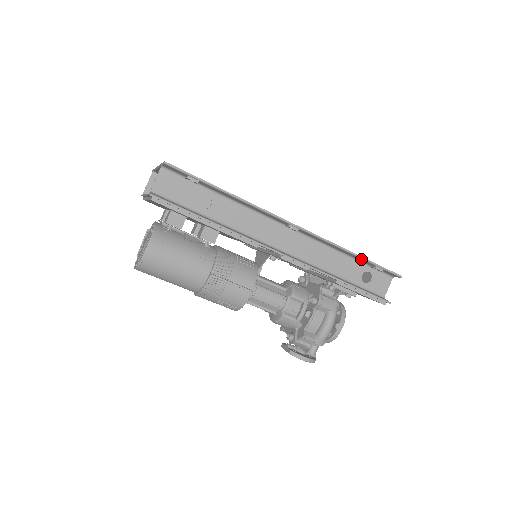
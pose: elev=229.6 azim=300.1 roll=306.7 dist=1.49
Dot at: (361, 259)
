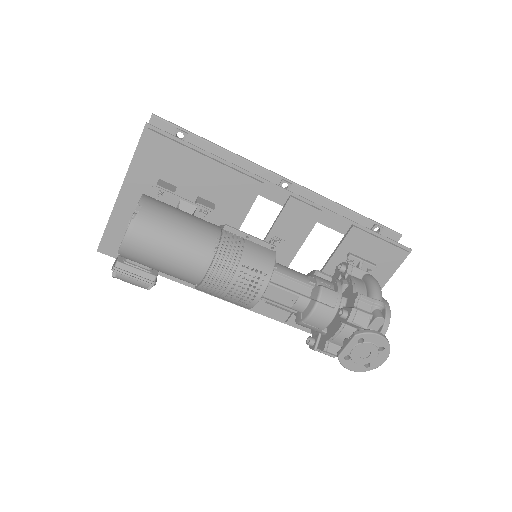
Dot at: (358, 218)
